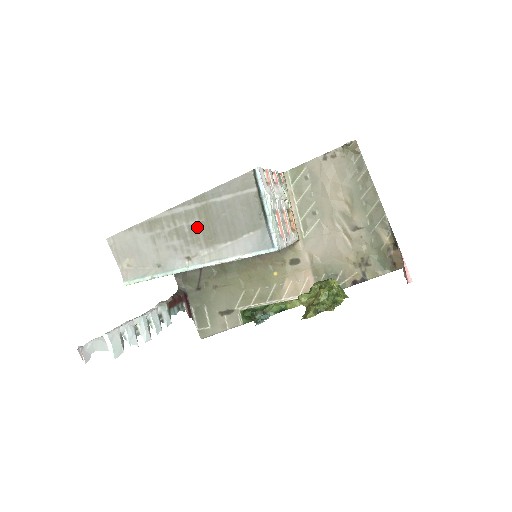
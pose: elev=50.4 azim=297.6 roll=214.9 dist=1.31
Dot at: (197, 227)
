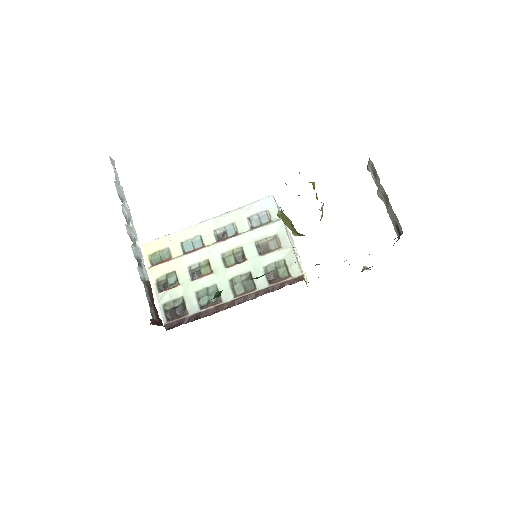
Dot at: occluded
